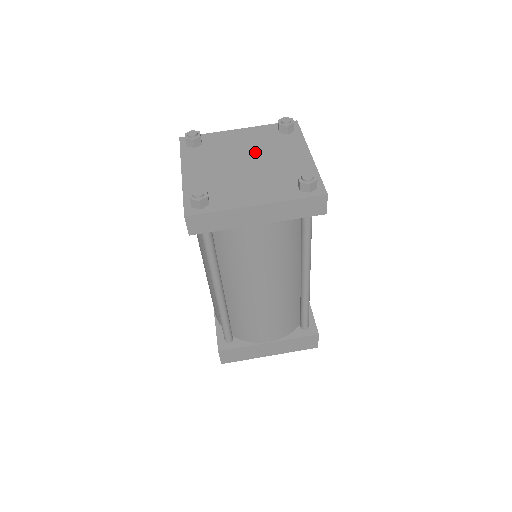
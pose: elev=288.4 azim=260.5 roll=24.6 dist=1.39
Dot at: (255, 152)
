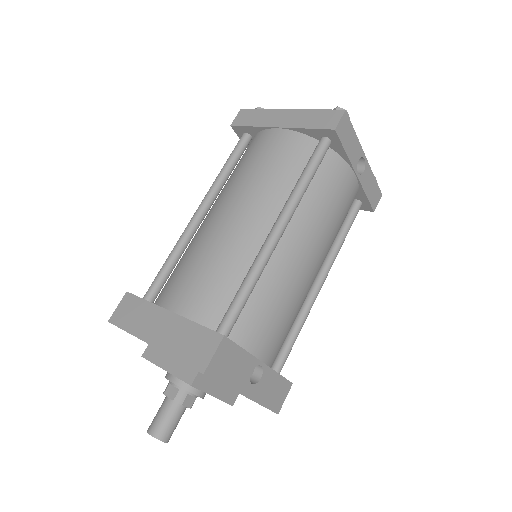
Dot at: occluded
